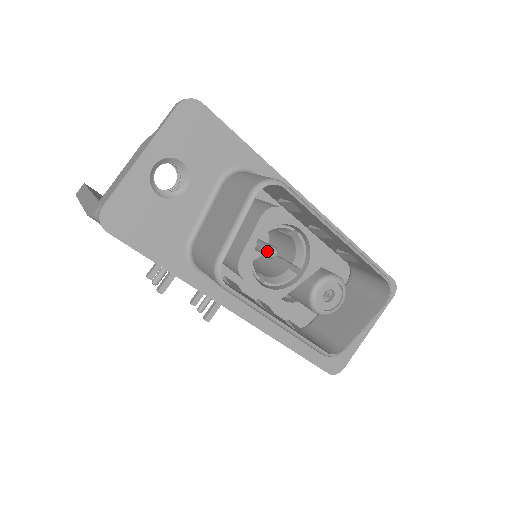
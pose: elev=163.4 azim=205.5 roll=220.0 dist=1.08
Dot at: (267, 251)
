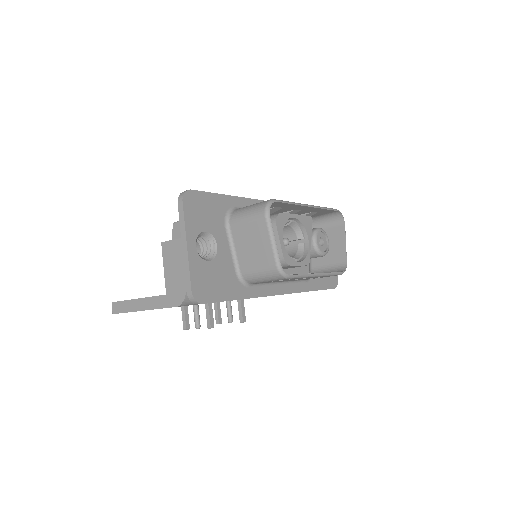
Dot at: occluded
